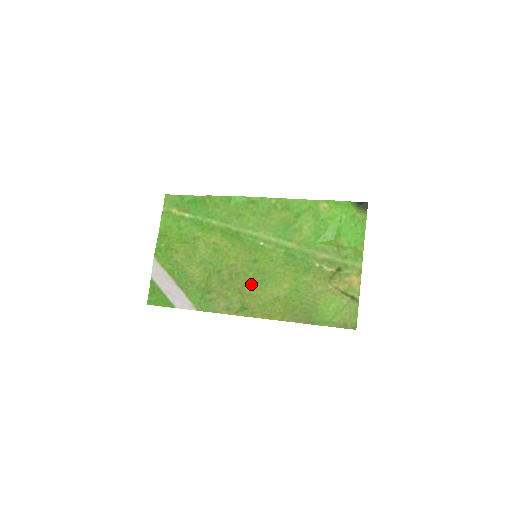
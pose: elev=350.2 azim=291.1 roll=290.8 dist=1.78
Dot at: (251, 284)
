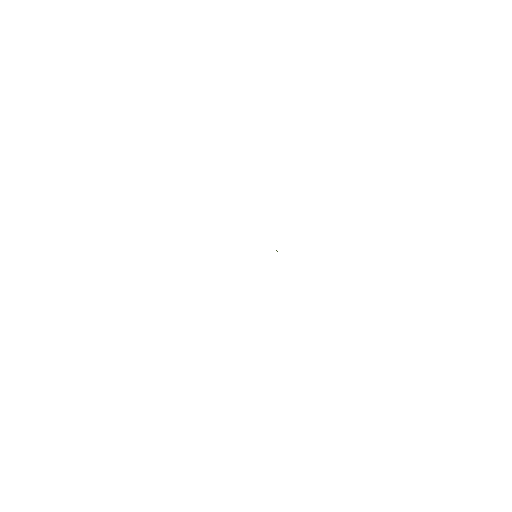
Dot at: occluded
